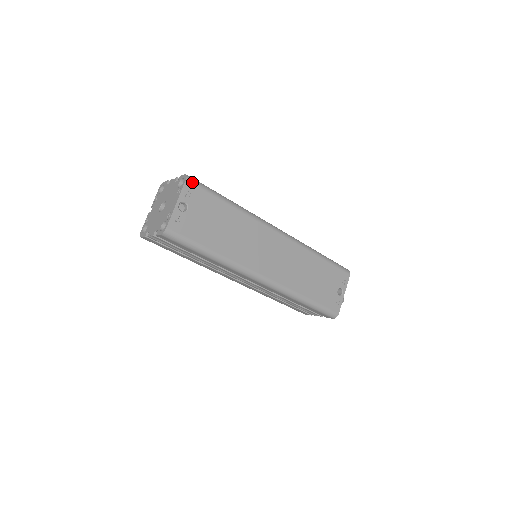
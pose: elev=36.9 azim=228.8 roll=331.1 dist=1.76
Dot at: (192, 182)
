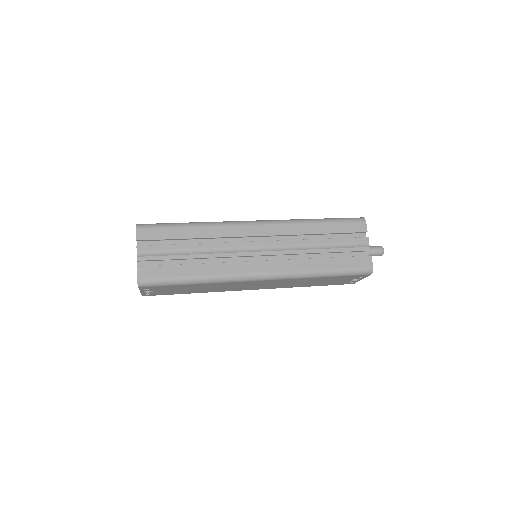
Dot at: (145, 286)
